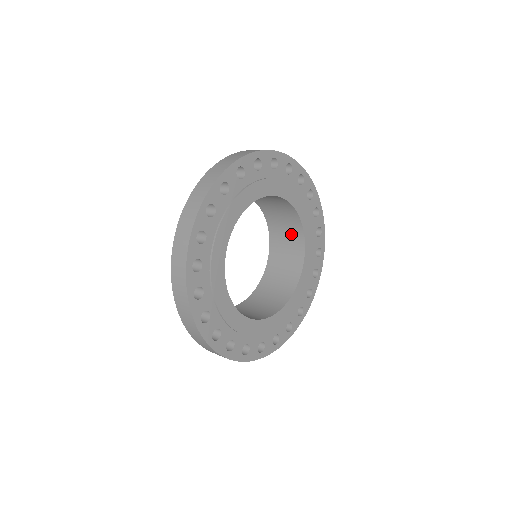
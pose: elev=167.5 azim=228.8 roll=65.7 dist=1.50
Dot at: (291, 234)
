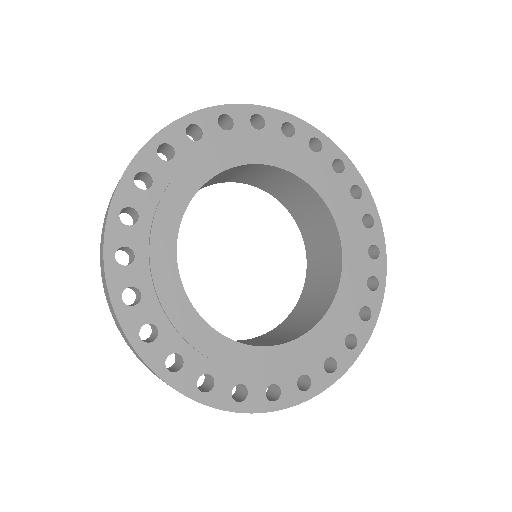
Dot at: (300, 194)
